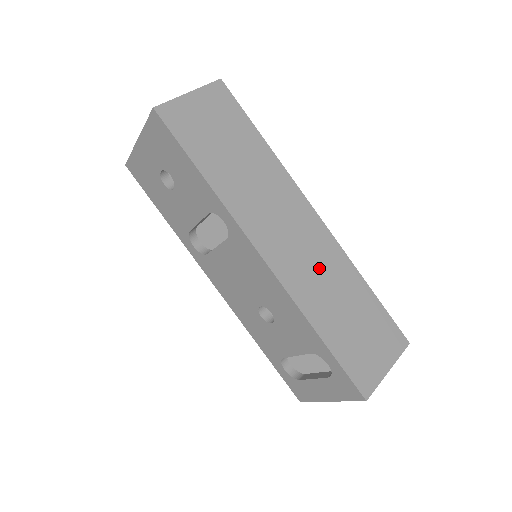
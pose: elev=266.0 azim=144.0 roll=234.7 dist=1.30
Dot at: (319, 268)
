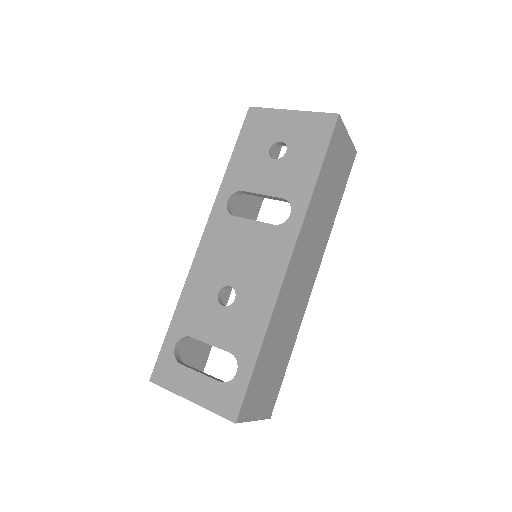
Dot at: (293, 309)
